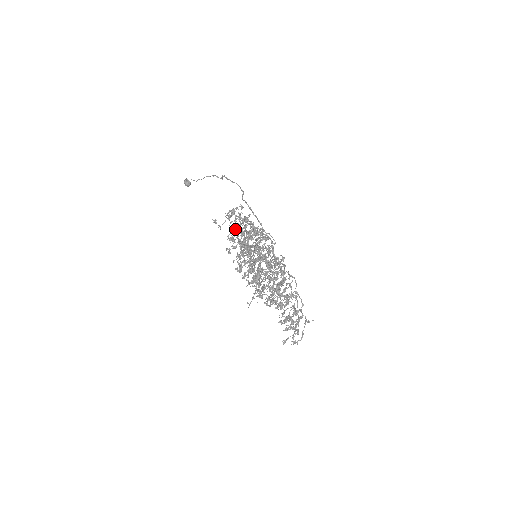
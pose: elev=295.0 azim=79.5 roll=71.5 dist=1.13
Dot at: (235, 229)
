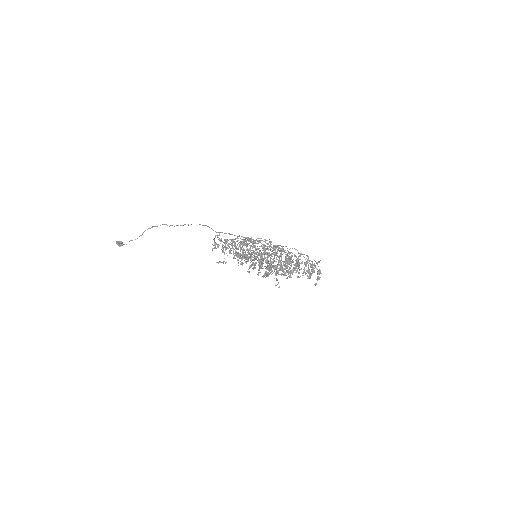
Dot at: occluded
